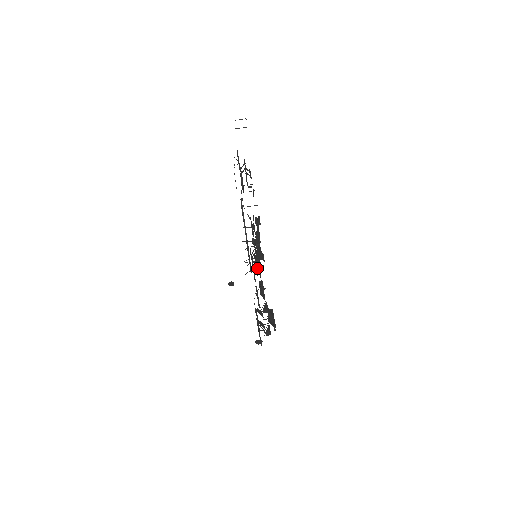
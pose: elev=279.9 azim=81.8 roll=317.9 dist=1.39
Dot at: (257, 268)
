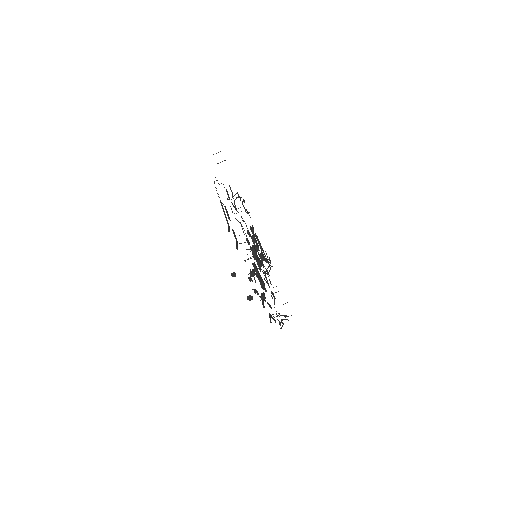
Dot at: (257, 263)
